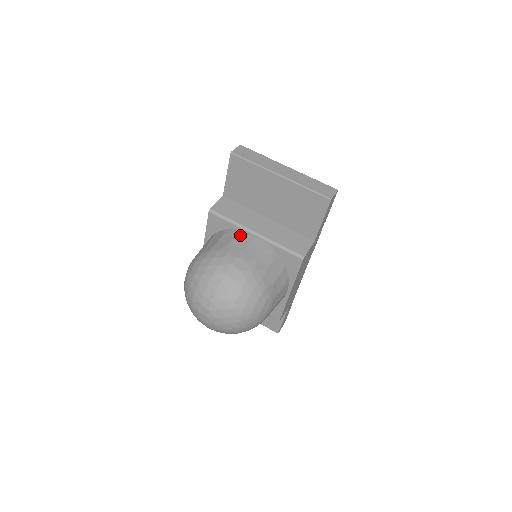
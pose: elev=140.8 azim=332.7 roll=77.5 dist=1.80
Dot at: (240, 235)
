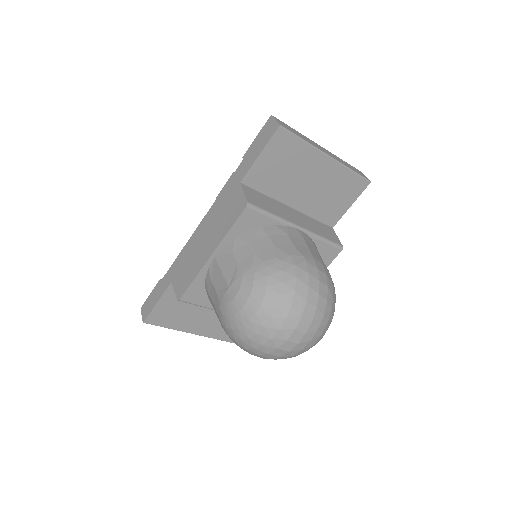
Dot at: (290, 232)
